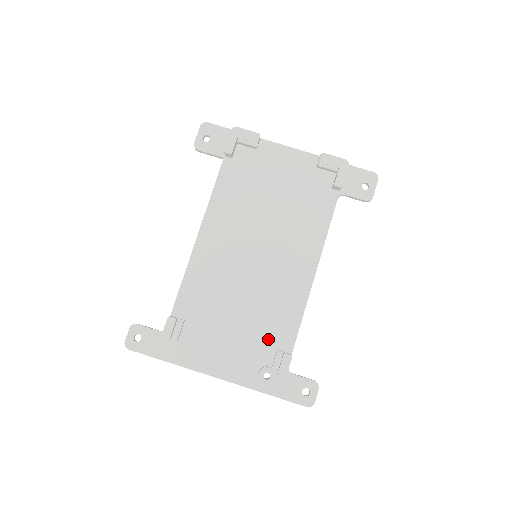
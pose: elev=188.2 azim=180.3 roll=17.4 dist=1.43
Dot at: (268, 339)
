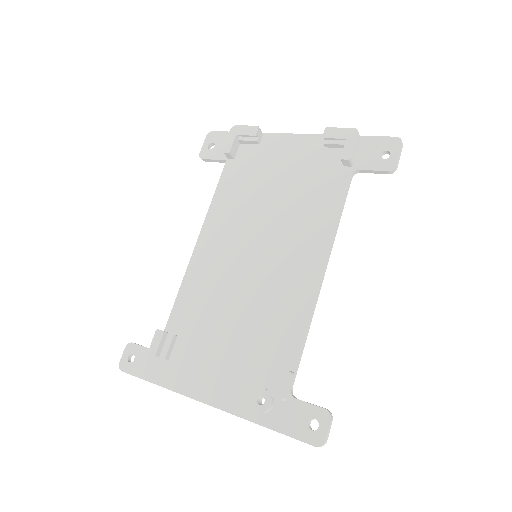
Dot at: (266, 353)
